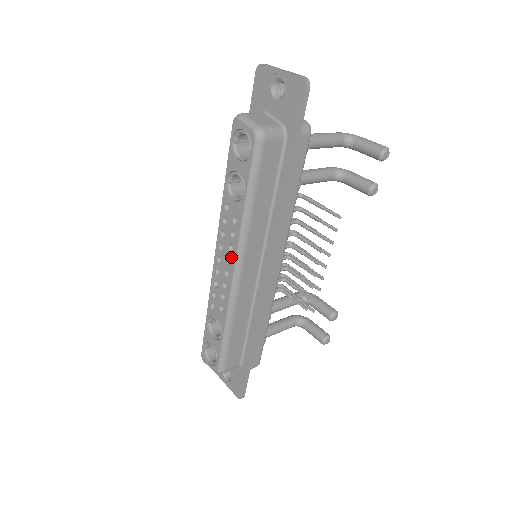
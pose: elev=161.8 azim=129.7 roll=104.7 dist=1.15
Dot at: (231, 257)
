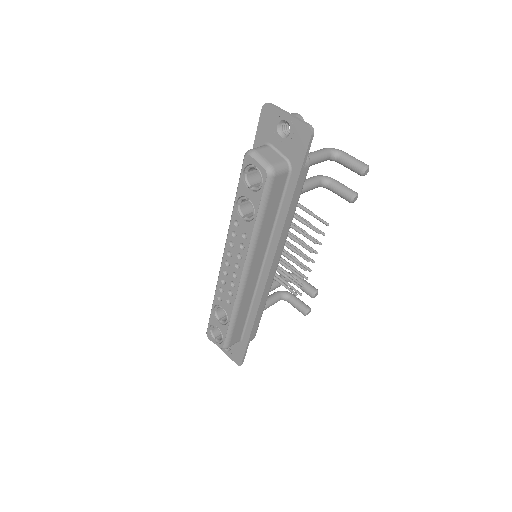
Dot at: (239, 263)
